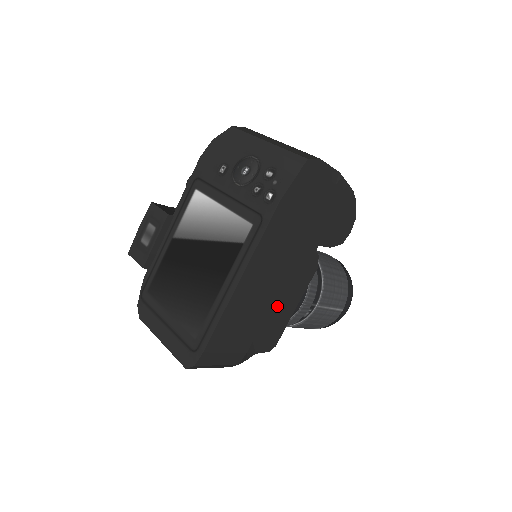
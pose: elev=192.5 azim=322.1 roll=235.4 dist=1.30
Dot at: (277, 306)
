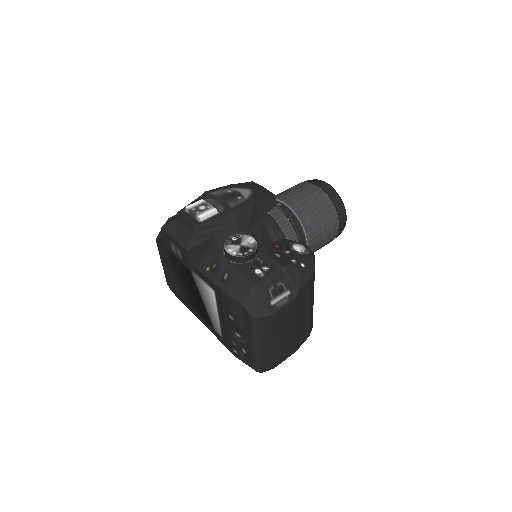
Dot at: occluded
